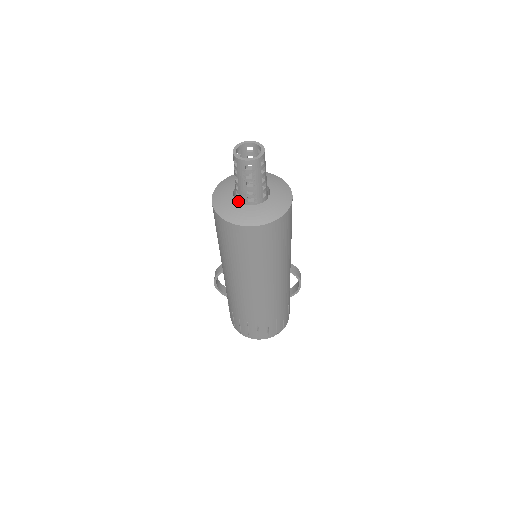
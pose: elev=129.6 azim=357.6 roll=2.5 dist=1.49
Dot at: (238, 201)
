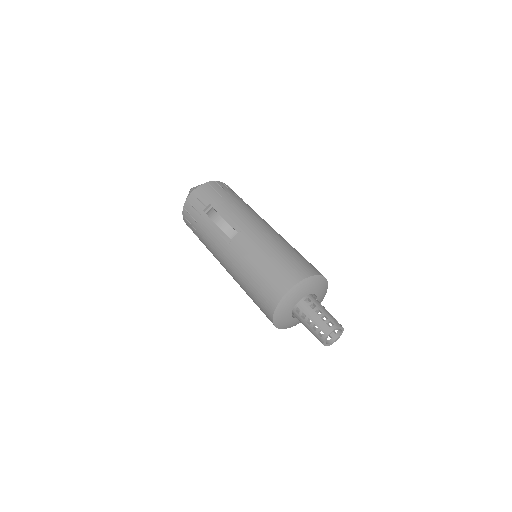
Dot at: (293, 307)
